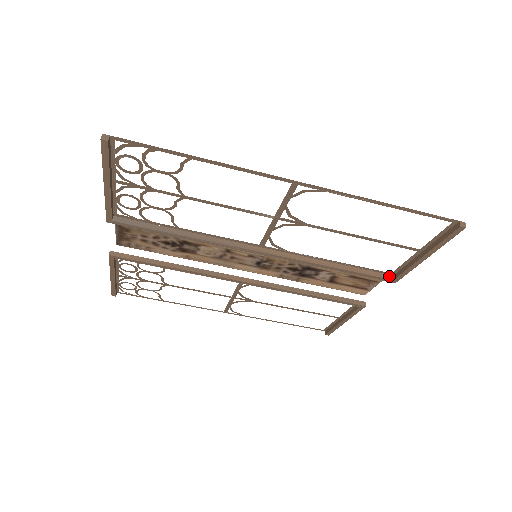
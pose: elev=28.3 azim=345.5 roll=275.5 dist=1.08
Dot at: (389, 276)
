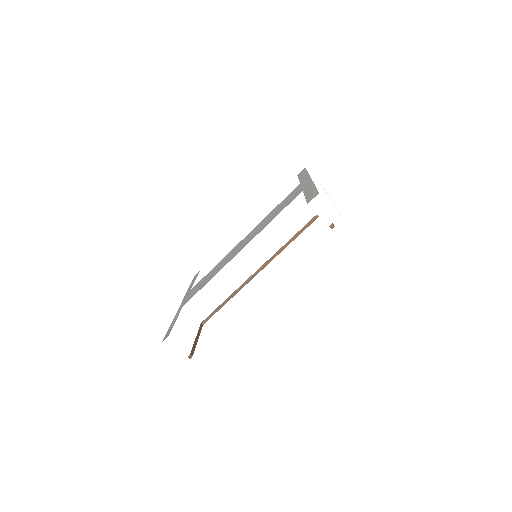
Dot at: occluded
